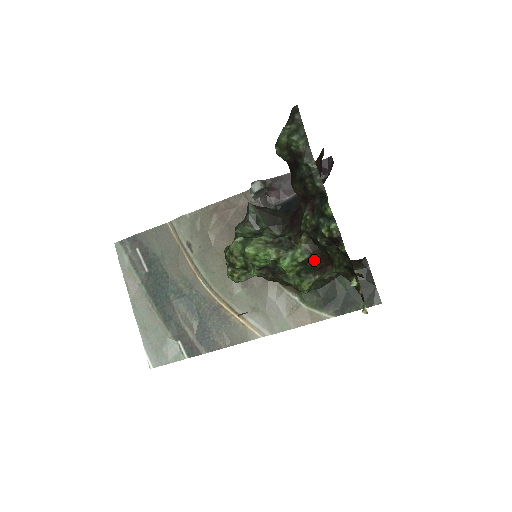
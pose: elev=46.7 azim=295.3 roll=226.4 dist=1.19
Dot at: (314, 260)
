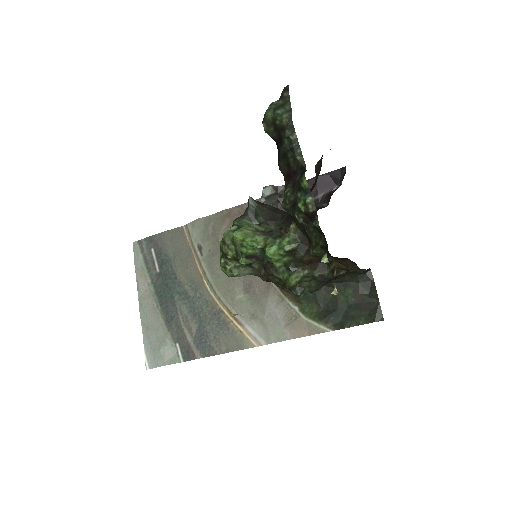
Dot at: (302, 251)
